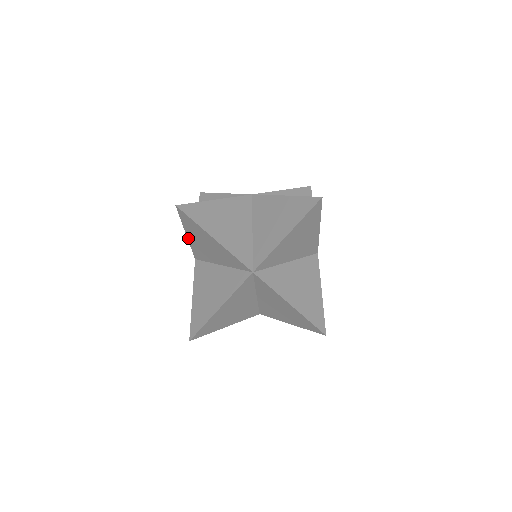
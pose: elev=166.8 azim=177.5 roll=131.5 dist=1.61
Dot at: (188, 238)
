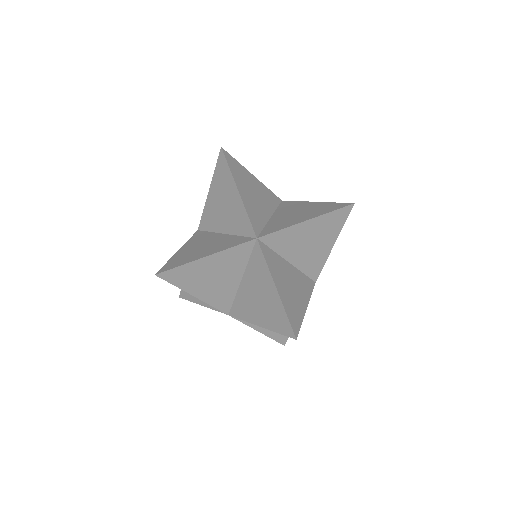
Dot at: (208, 196)
